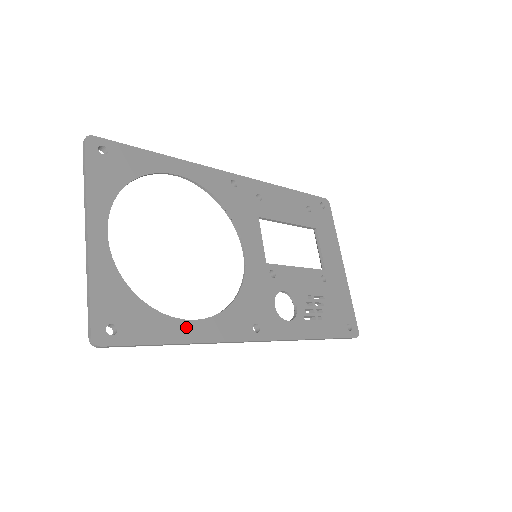
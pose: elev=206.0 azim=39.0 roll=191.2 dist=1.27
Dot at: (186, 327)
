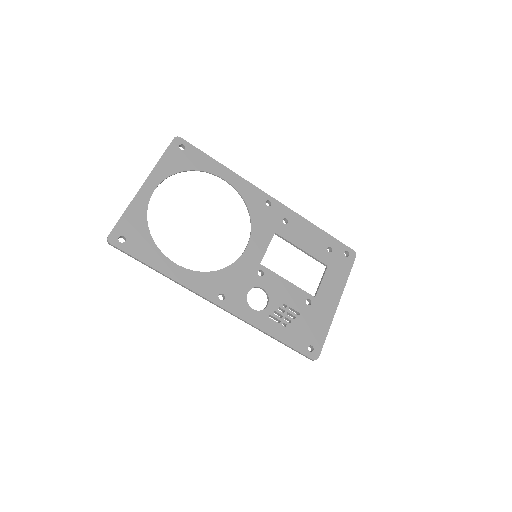
Dot at: (169, 265)
